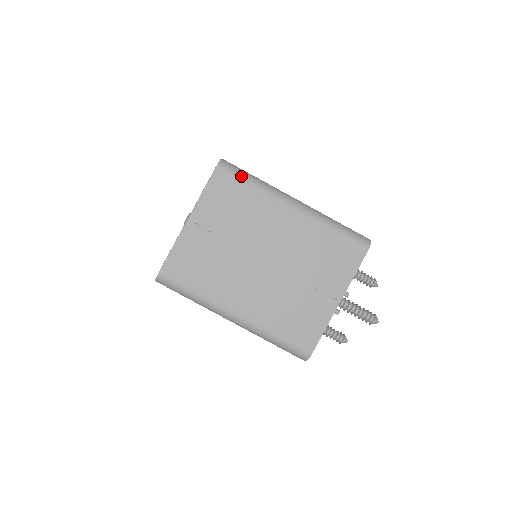
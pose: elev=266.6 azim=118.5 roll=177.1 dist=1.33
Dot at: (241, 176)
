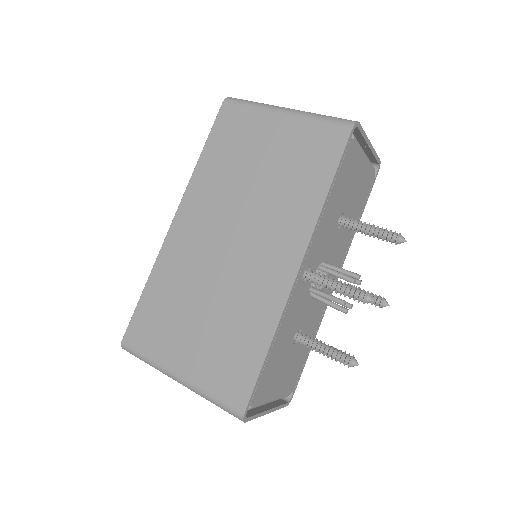
Dot at: occluded
